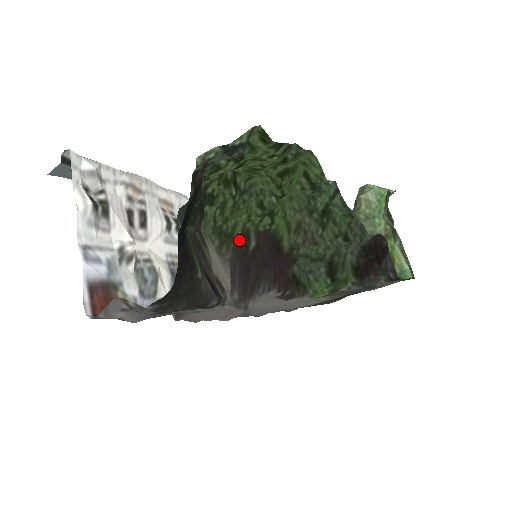
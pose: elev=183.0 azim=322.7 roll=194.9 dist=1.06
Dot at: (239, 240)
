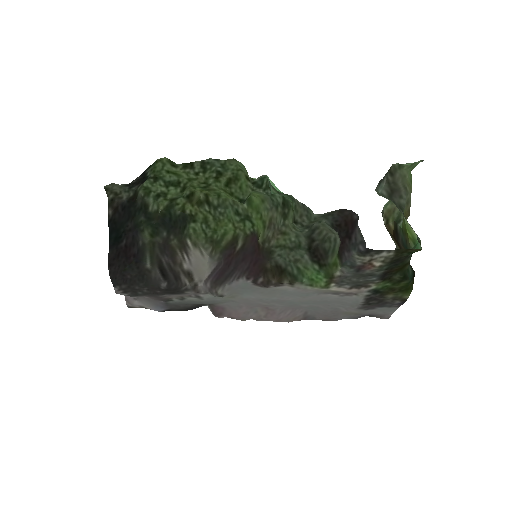
Dot at: (229, 244)
